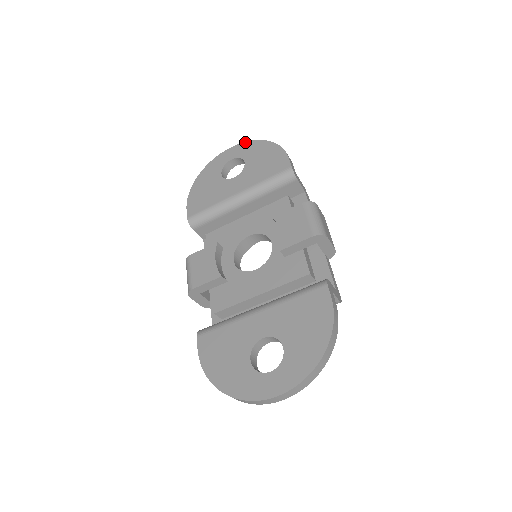
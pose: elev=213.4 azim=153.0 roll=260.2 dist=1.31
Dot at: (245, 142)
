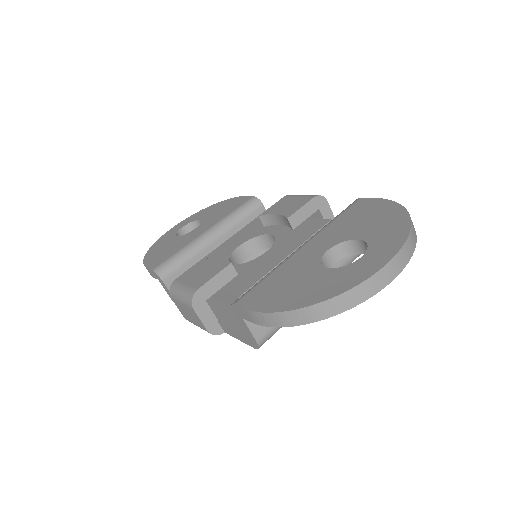
Dot at: (191, 215)
